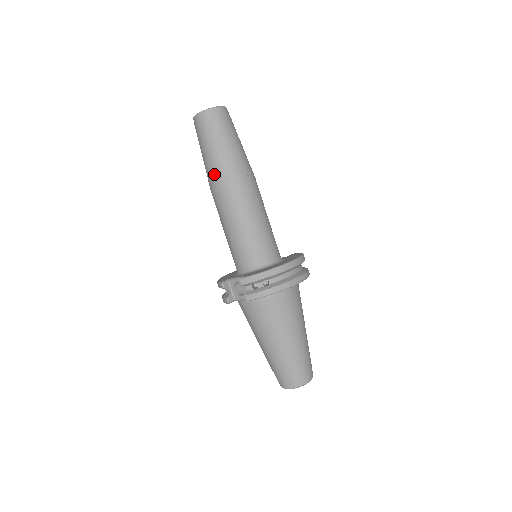
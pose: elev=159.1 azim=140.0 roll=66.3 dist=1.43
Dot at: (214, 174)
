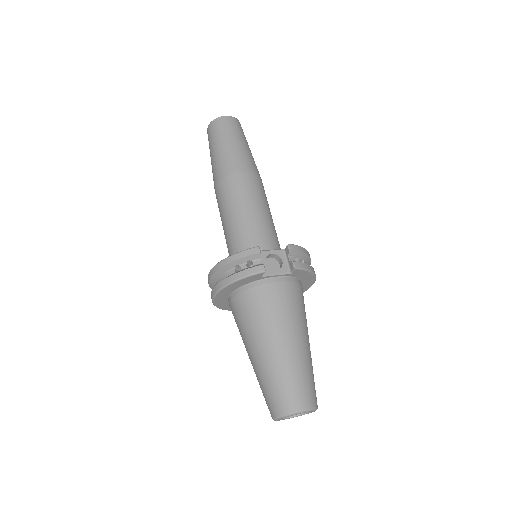
Dot at: (243, 161)
